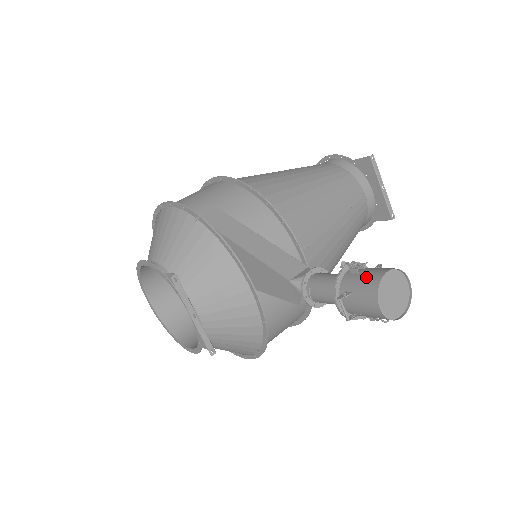
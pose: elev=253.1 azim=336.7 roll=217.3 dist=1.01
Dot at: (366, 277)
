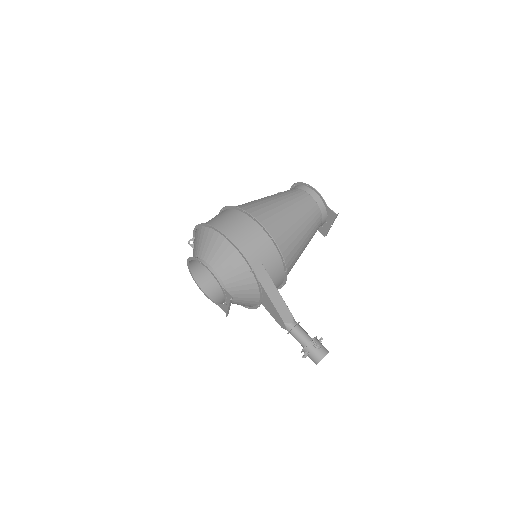
Dot at: (318, 353)
